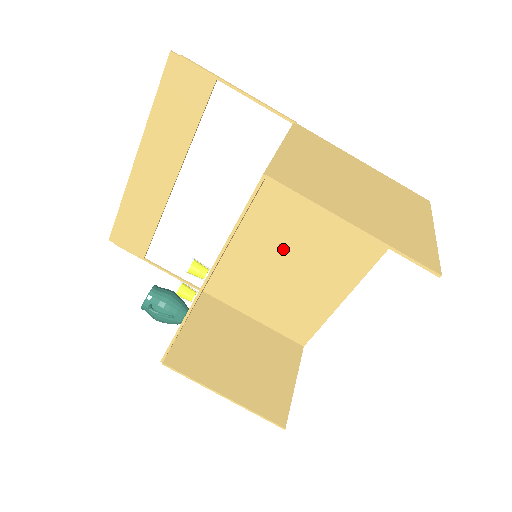
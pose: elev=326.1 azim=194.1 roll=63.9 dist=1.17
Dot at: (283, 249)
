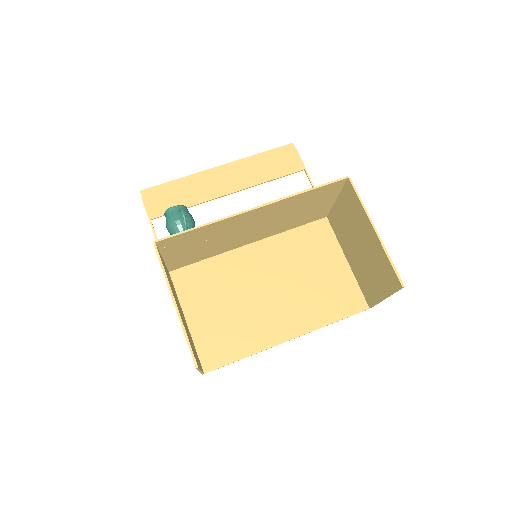
Dot at: (260, 280)
